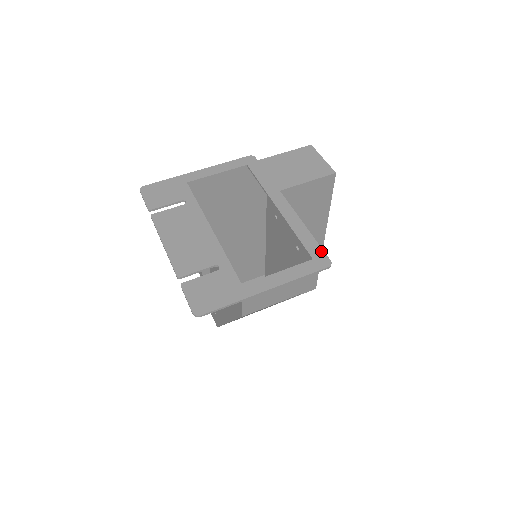
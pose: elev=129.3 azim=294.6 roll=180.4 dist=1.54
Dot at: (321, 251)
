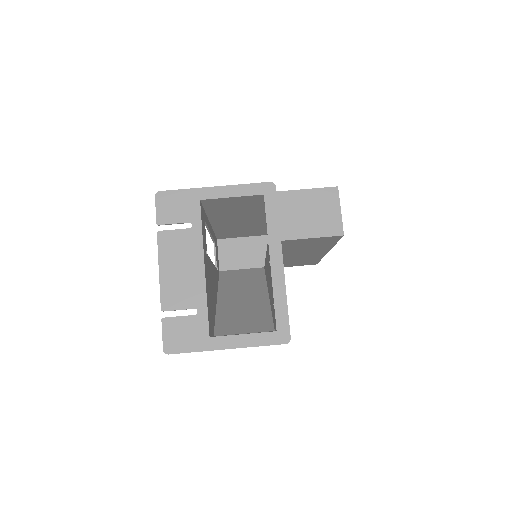
Dot at: (287, 325)
